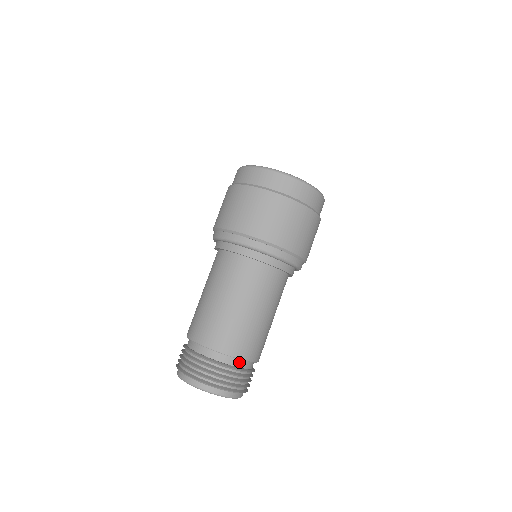
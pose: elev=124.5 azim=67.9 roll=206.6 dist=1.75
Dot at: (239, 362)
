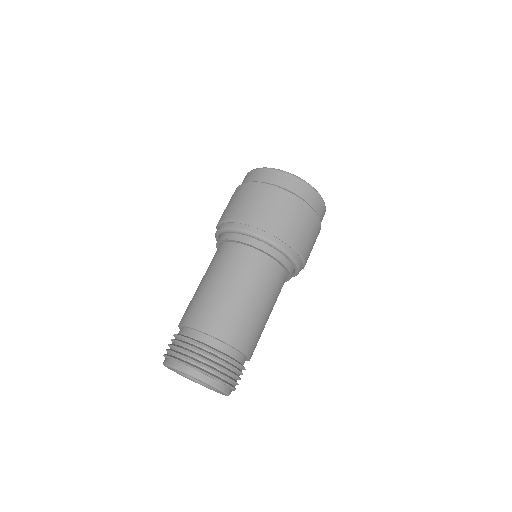
Dot at: (211, 340)
